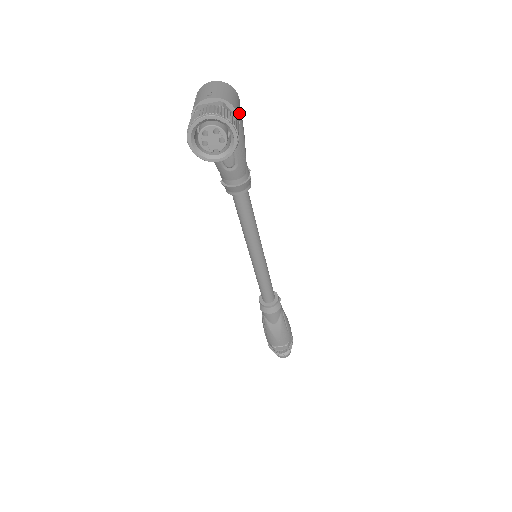
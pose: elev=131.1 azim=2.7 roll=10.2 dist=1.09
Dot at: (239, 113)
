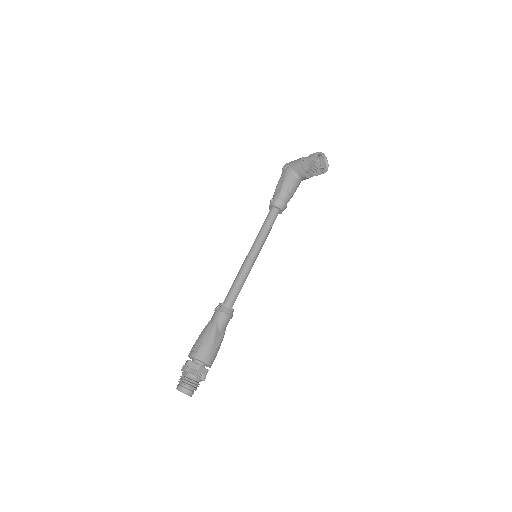
Dot at: occluded
